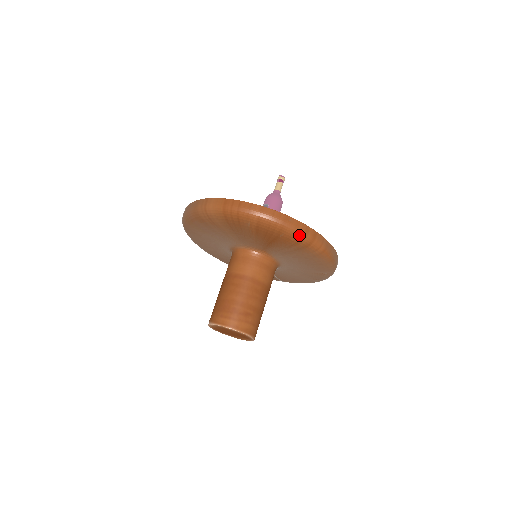
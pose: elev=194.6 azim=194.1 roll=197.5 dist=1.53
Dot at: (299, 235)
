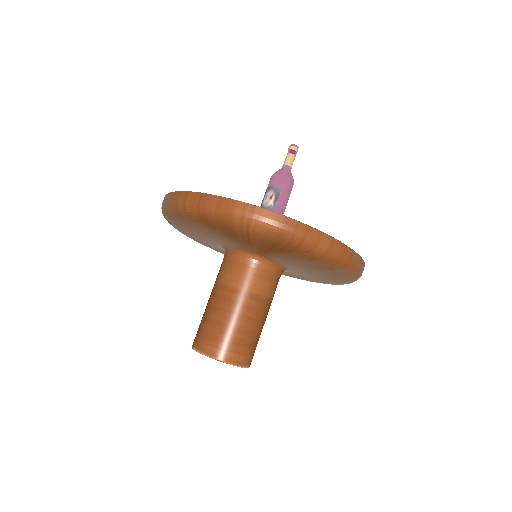
Dot at: (354, 271)
